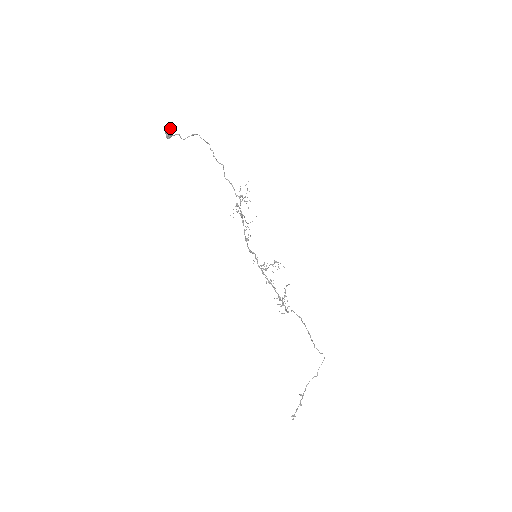
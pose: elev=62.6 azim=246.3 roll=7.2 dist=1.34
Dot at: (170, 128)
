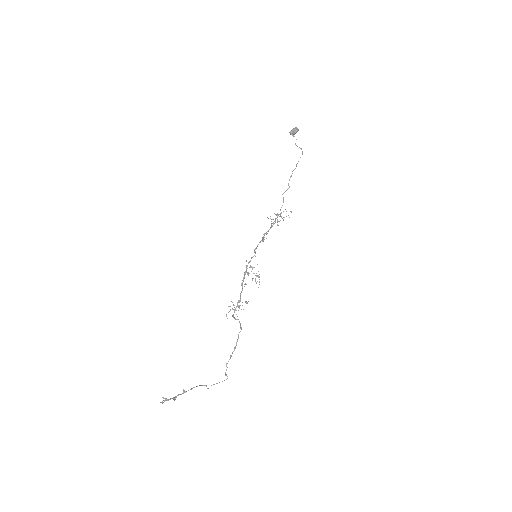
Dot at: (298, 130)
